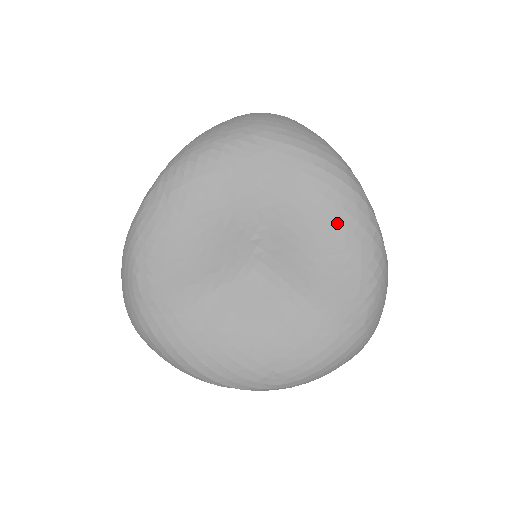
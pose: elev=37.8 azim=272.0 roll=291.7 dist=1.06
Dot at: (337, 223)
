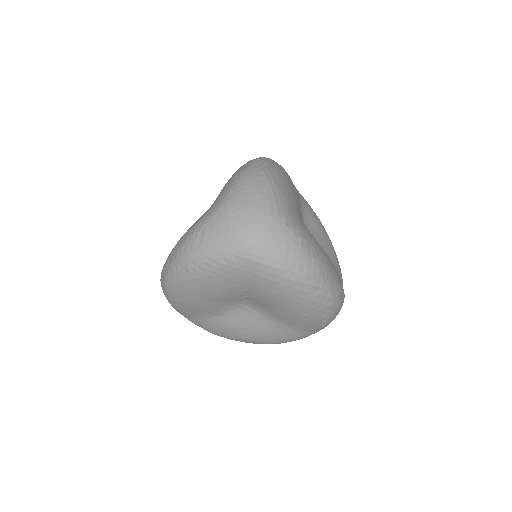
Dot at: (297, 303)
